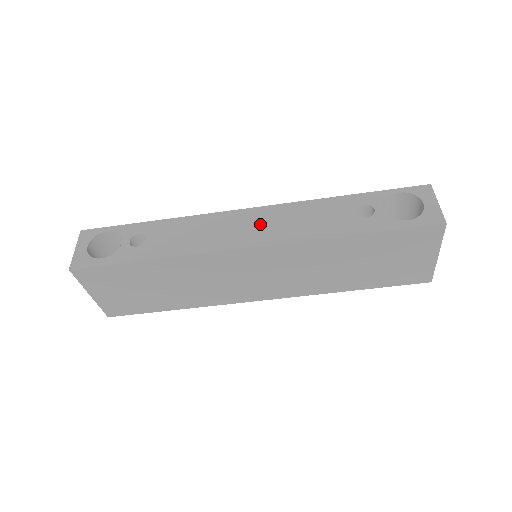
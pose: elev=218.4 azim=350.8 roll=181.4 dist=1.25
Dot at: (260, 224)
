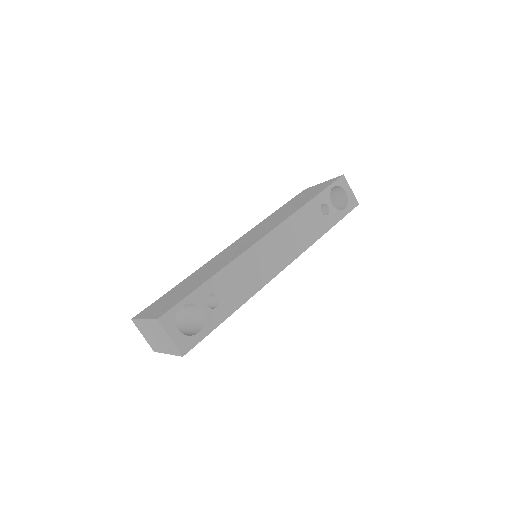
Dot at: (280, 246)
